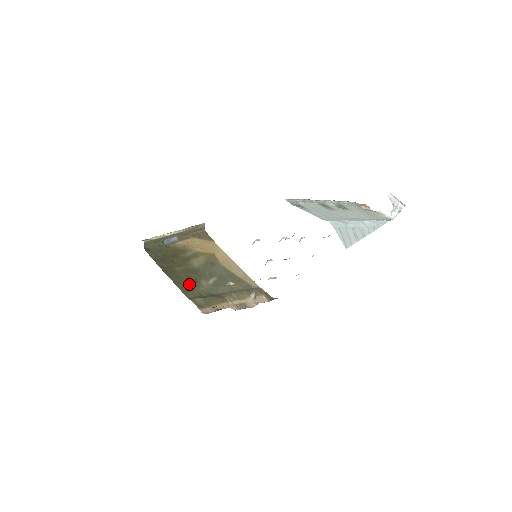
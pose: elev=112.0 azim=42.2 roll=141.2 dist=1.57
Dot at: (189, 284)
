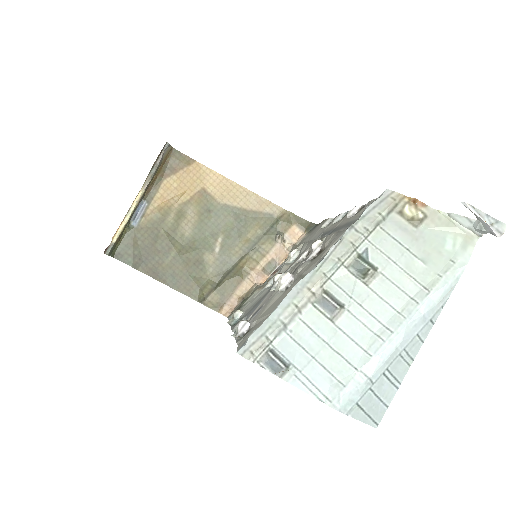
Dot at: (192, 276)
